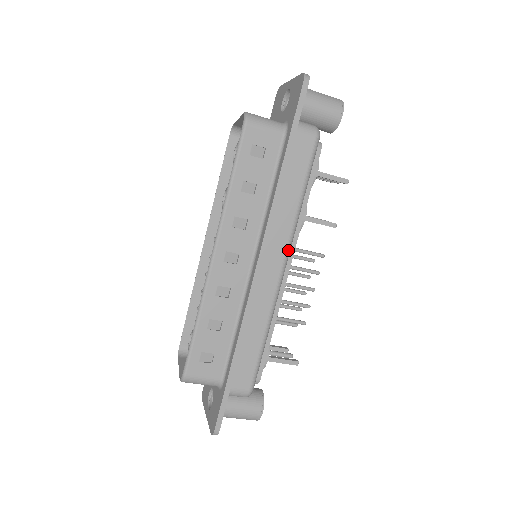
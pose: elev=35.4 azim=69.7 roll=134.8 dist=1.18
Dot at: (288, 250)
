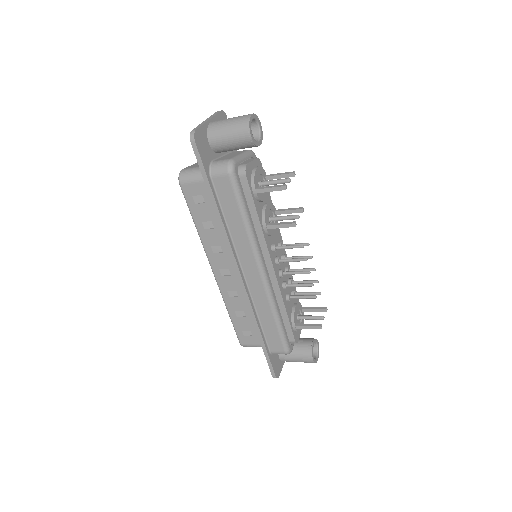
Dot at: (257, 260)
